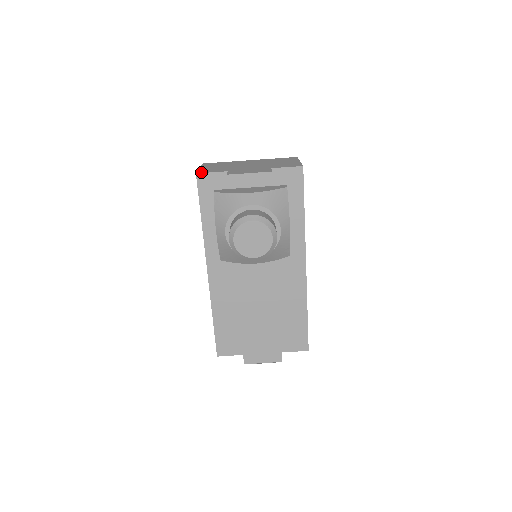
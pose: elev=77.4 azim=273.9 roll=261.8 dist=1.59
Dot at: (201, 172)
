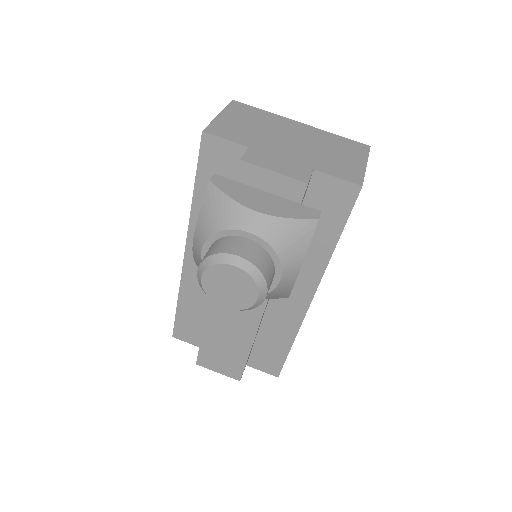
Dot at: (211, 131)
